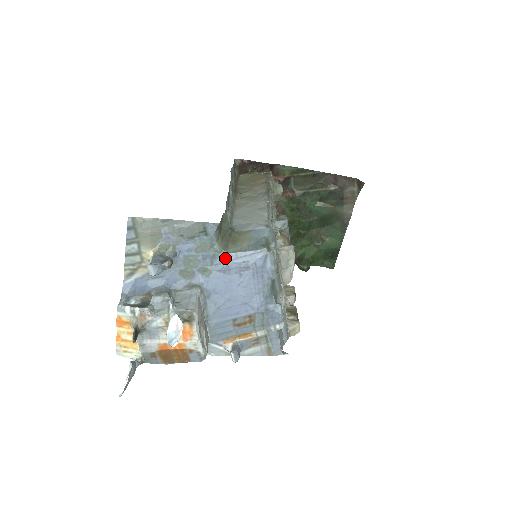
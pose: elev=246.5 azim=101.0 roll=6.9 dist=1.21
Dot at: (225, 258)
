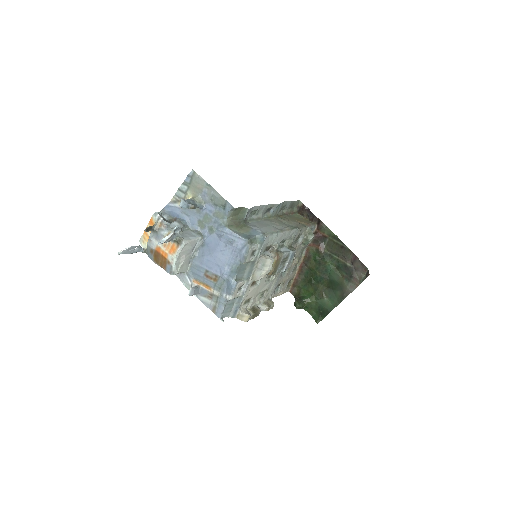
Dot at: (225, 230)
